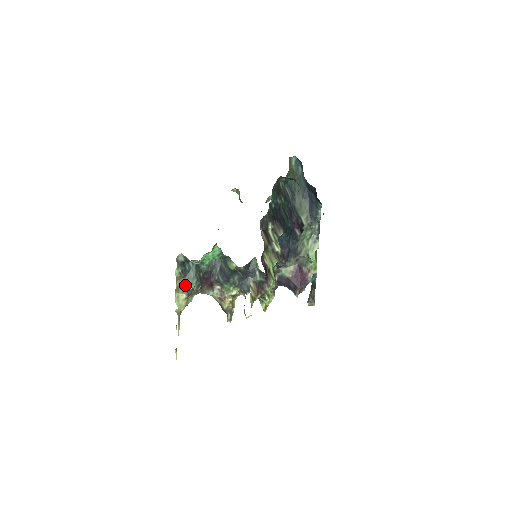
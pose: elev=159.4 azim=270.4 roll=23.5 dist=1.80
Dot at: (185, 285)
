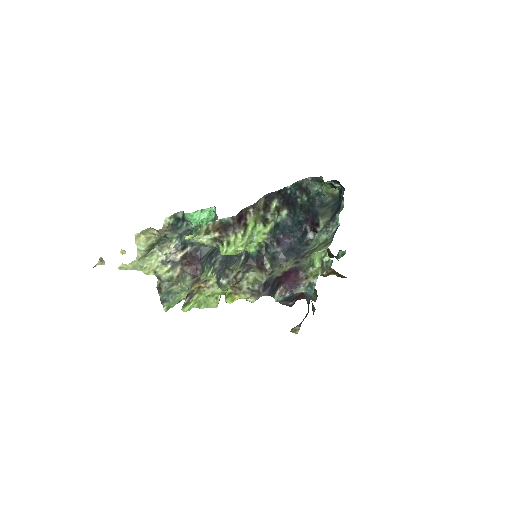
Dot at: (166, 236)
